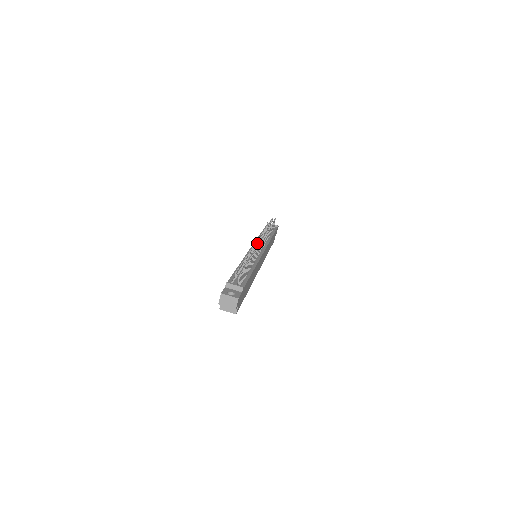
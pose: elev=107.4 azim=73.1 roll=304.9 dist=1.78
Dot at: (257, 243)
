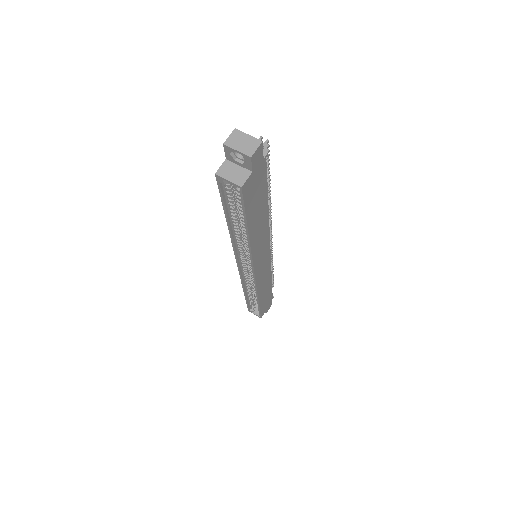
Dot at: occluded
